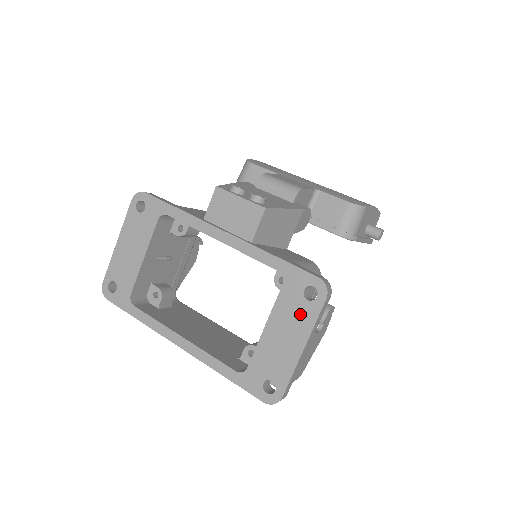
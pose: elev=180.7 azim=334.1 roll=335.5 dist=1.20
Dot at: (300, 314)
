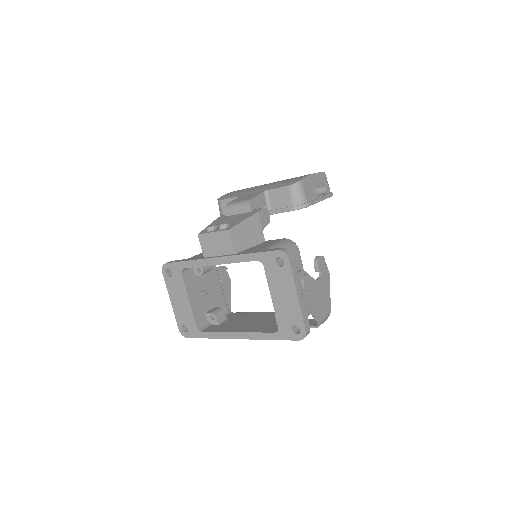
Dot at: (283, 277)
